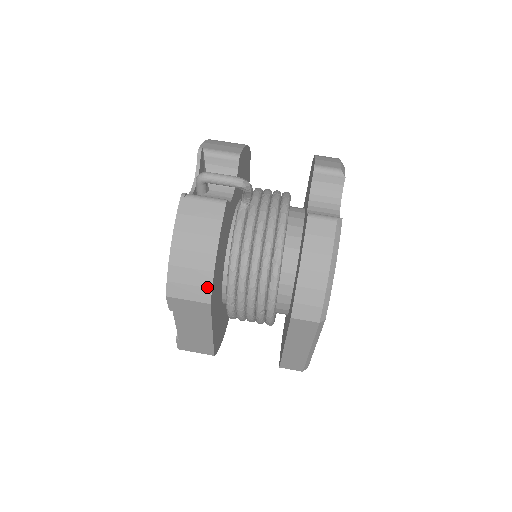
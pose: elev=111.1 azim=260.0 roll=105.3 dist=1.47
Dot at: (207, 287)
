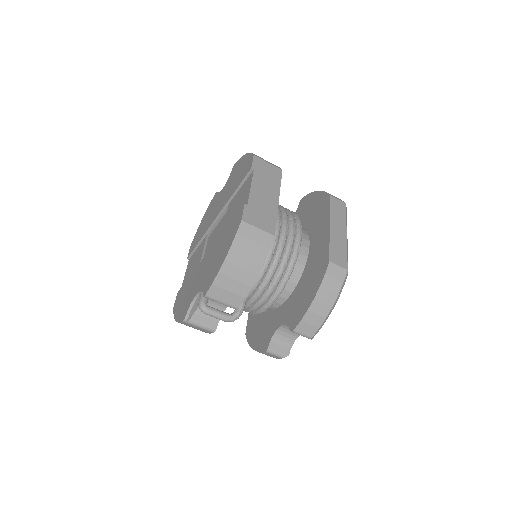
Dot at: occluded
